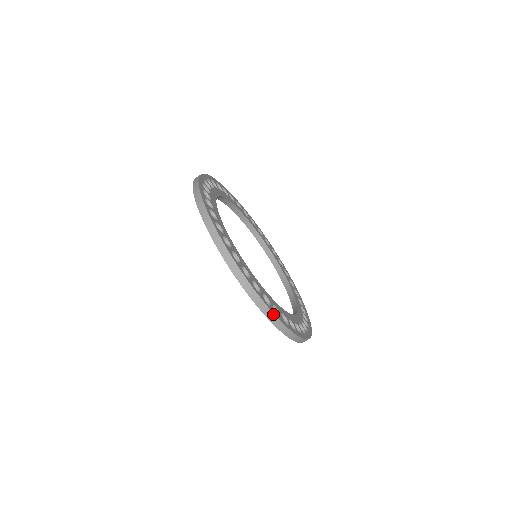
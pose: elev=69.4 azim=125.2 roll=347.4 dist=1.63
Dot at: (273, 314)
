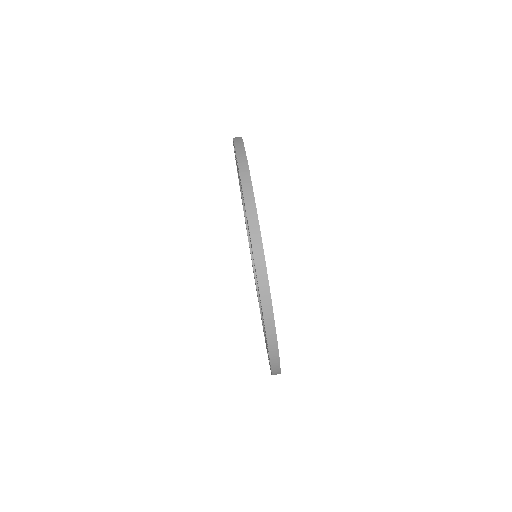
Dot at: (273, 320)
